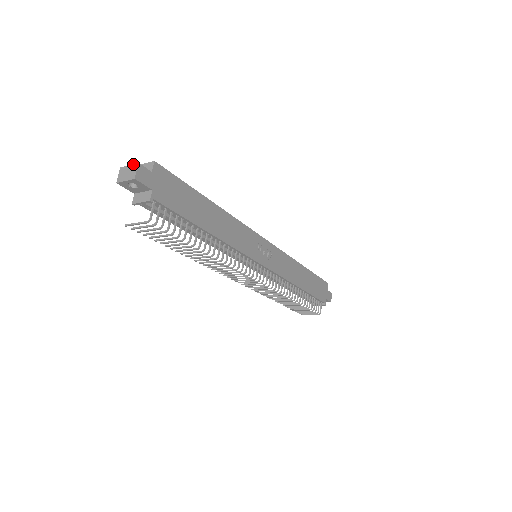
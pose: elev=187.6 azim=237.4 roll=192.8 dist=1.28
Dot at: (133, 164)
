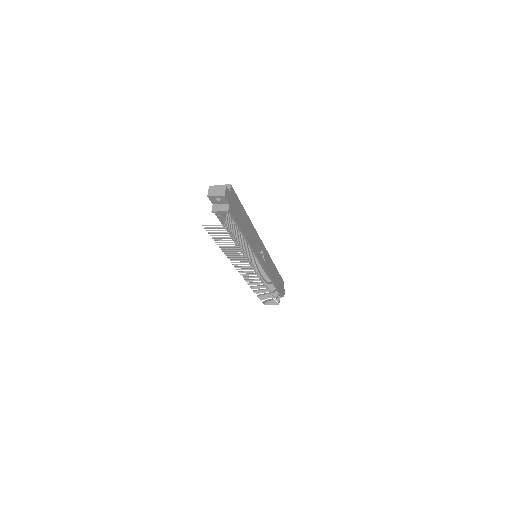
Dot at: (221, 185)
